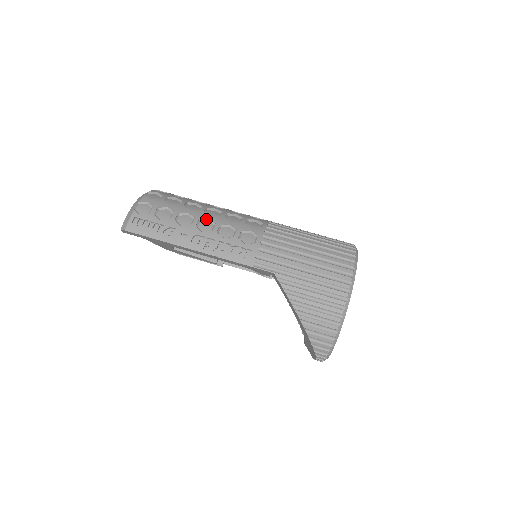
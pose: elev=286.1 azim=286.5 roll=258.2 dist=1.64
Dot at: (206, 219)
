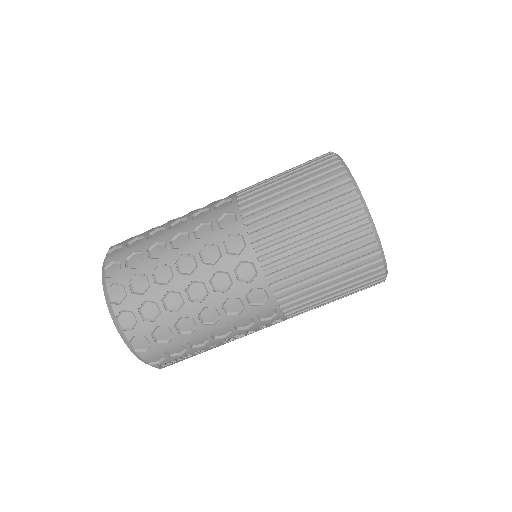
Dot at: (214, 329)
